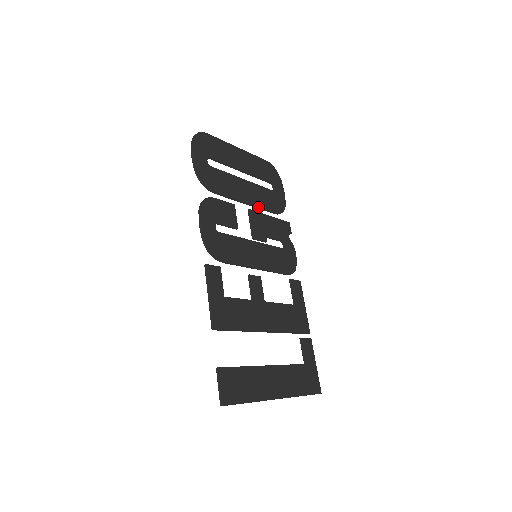
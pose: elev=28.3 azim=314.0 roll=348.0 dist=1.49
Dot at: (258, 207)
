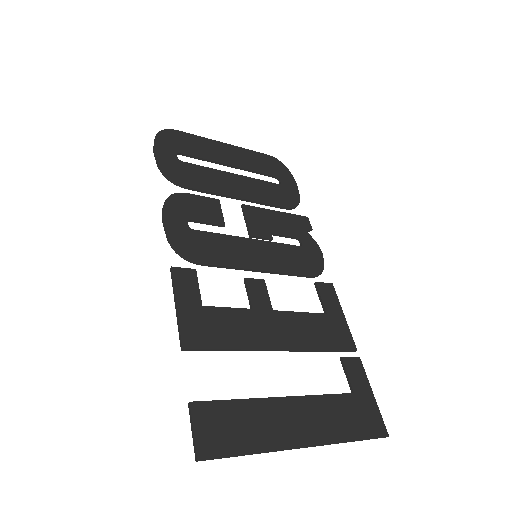
Dot at: (257, 202)
